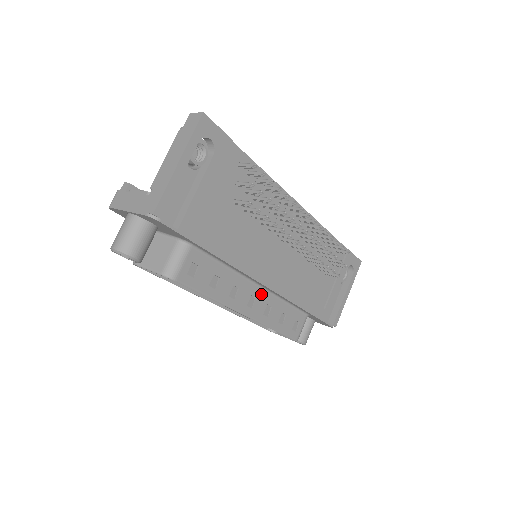
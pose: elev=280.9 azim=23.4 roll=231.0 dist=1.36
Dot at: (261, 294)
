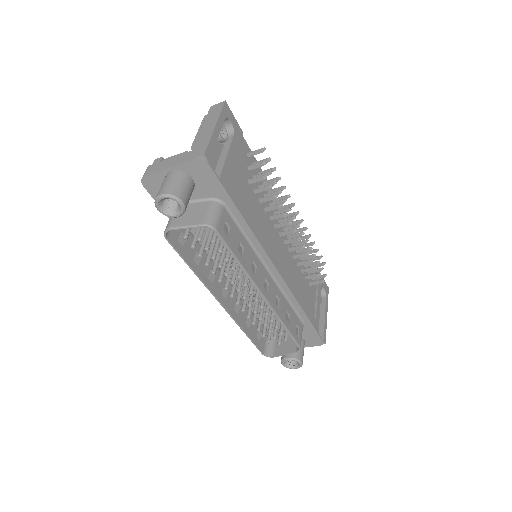
Dot at: (271, 282)
